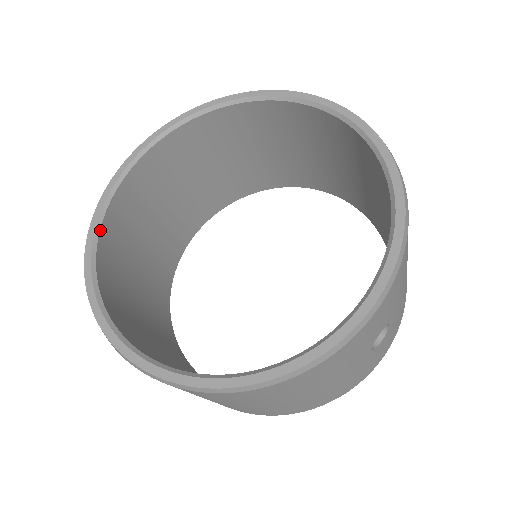
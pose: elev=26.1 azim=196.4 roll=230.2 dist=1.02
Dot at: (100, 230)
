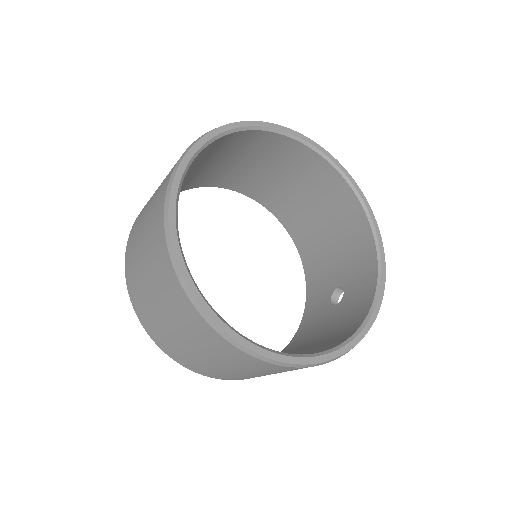
Dot at: (182, 253)
